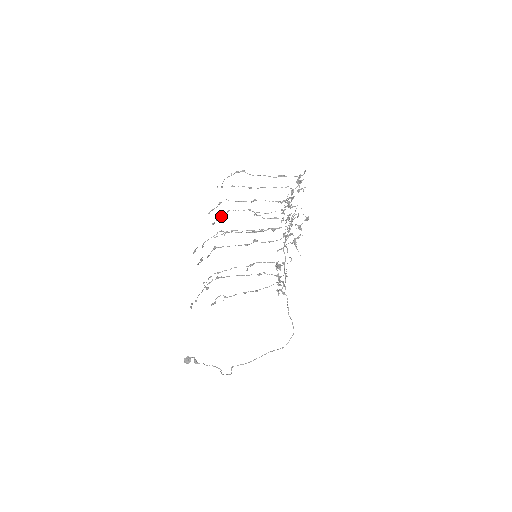
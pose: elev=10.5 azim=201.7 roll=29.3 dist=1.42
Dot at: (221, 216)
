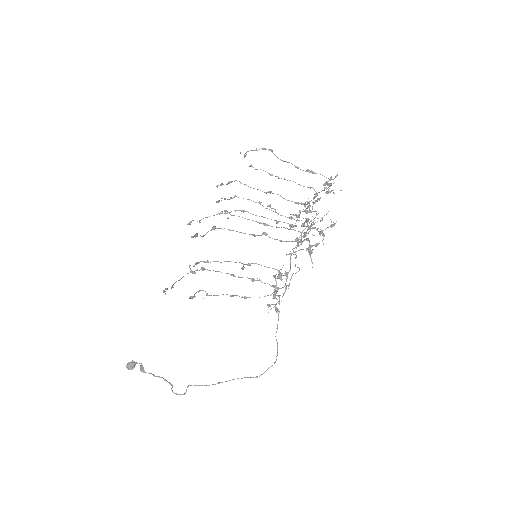
Dot at: occluded
